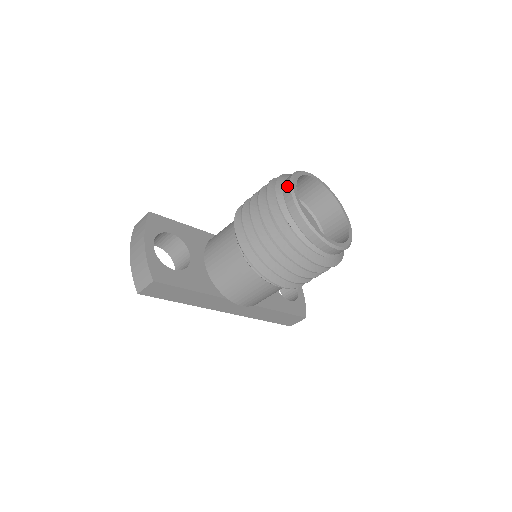
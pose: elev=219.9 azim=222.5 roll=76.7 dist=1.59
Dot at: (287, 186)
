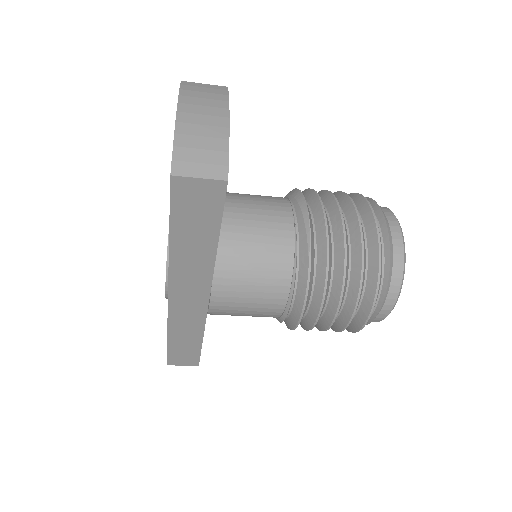
Dot at: (391, 215)
